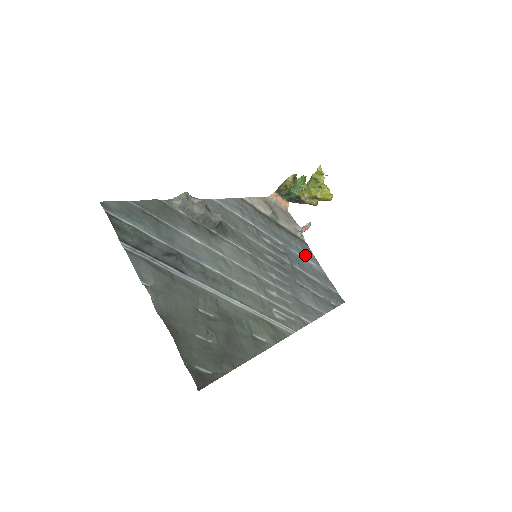
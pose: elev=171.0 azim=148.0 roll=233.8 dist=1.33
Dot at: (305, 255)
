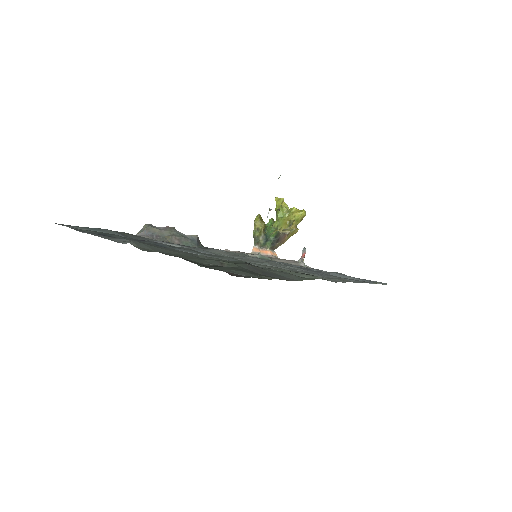
Dot at: occluded
